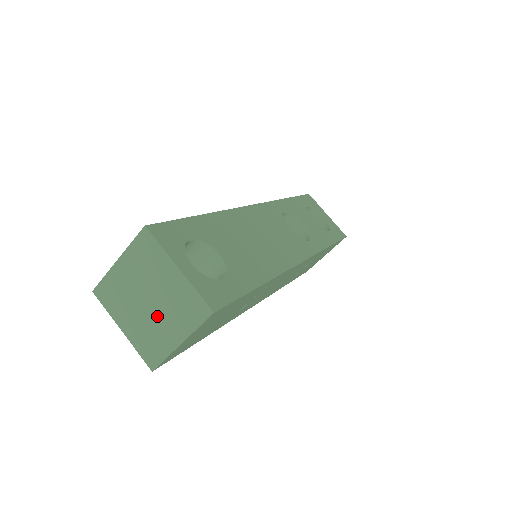
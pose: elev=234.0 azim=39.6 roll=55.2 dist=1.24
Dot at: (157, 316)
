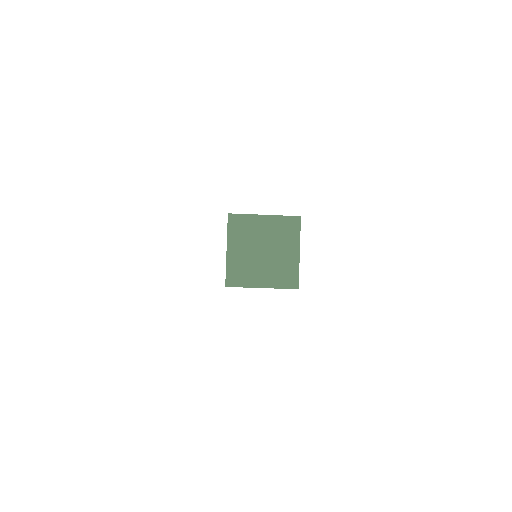
Dot at: (261, 263)
